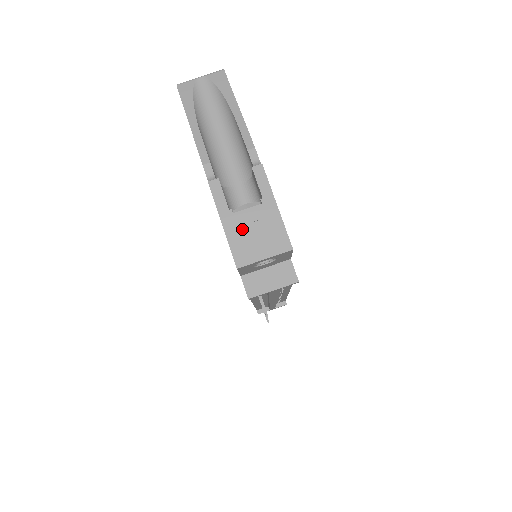
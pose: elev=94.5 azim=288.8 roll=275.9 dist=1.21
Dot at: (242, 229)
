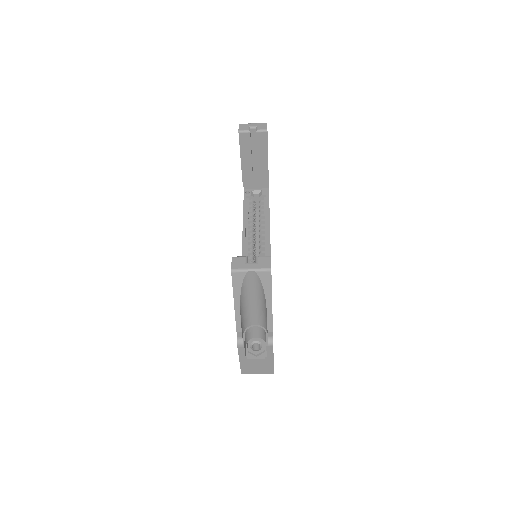
Dot at: (250, 364)
